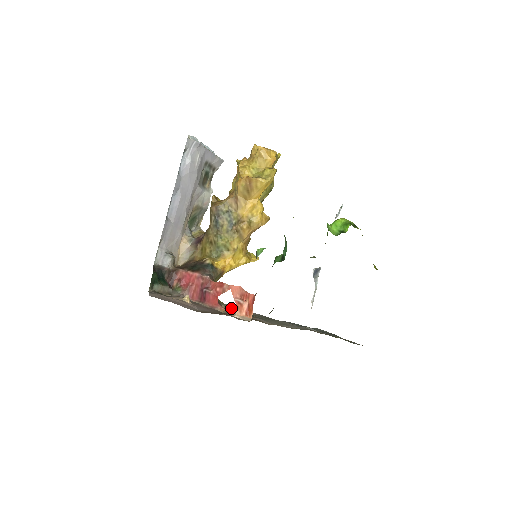
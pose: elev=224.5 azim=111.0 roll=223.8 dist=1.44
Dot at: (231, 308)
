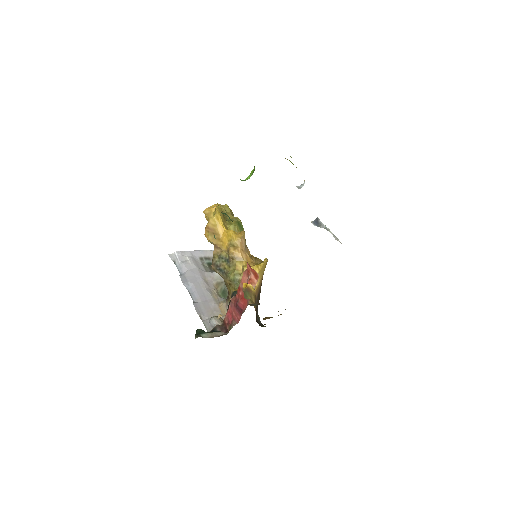
Dot at: occluded
